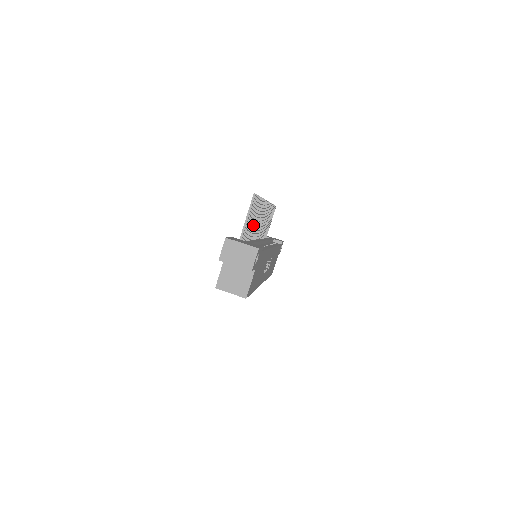
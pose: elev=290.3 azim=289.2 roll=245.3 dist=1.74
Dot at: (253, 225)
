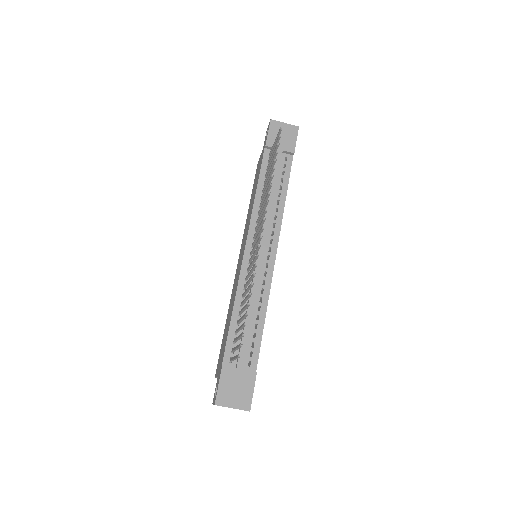
Dot at: (245, 302)
